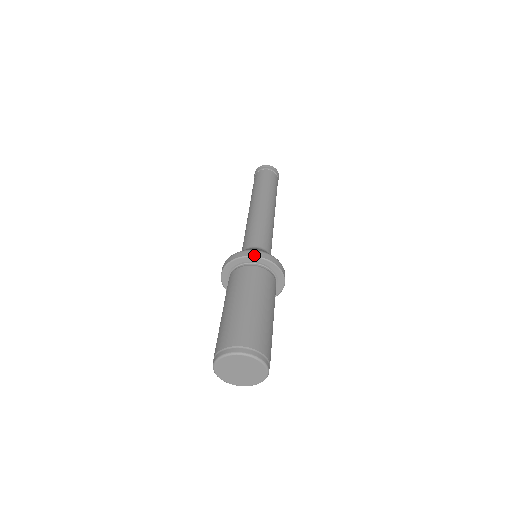
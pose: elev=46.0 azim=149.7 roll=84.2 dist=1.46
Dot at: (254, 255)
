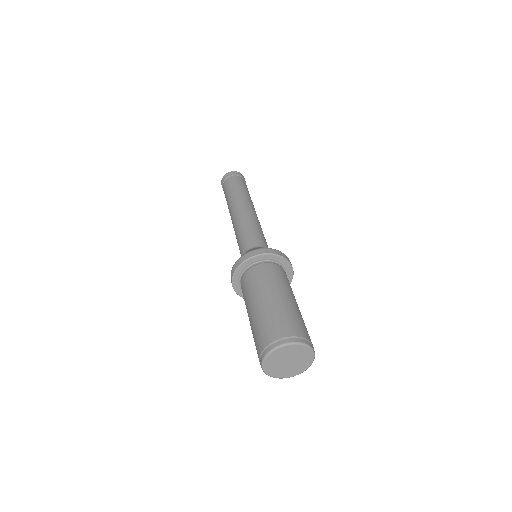
Dot at: (287, 258)
